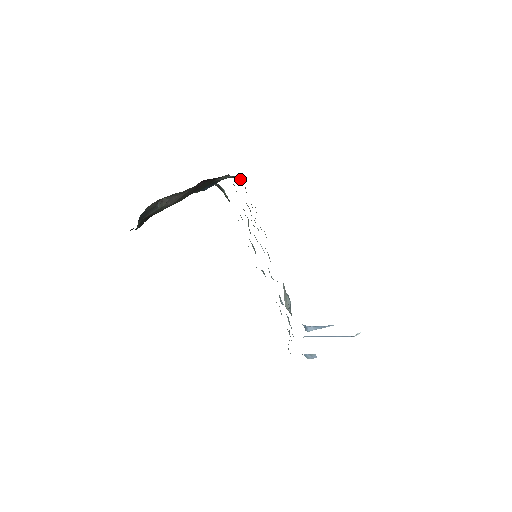
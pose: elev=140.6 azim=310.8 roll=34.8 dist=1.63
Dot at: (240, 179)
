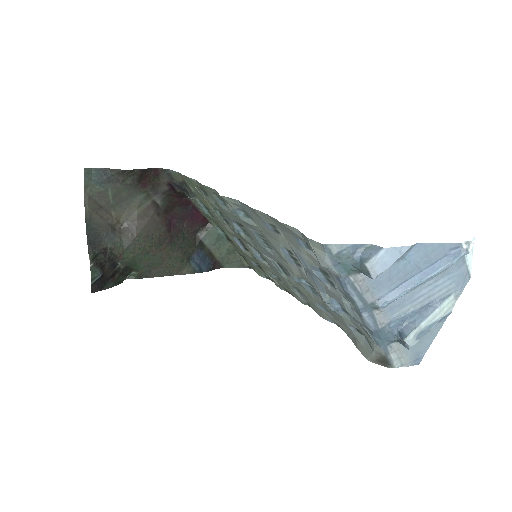
Dot at: (242, 258)
